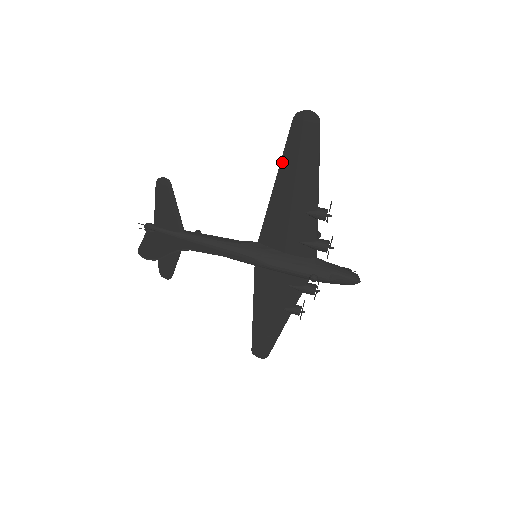
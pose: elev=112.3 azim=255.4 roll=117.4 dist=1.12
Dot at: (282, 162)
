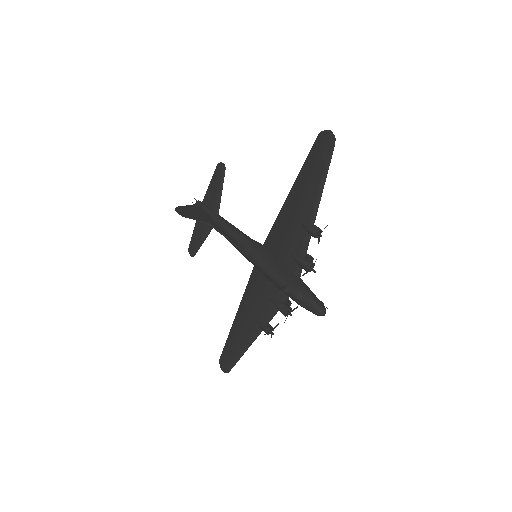
Dot at: (301, 172)
